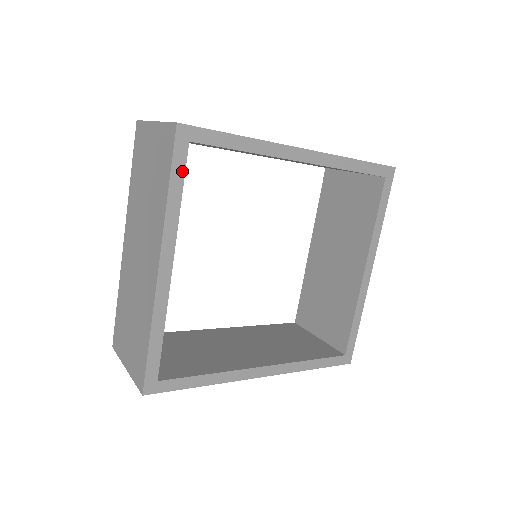
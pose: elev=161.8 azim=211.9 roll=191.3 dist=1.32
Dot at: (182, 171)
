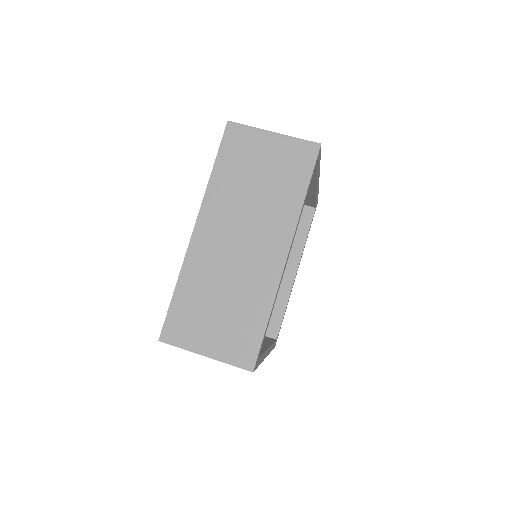
Dot at: (311, 180)
